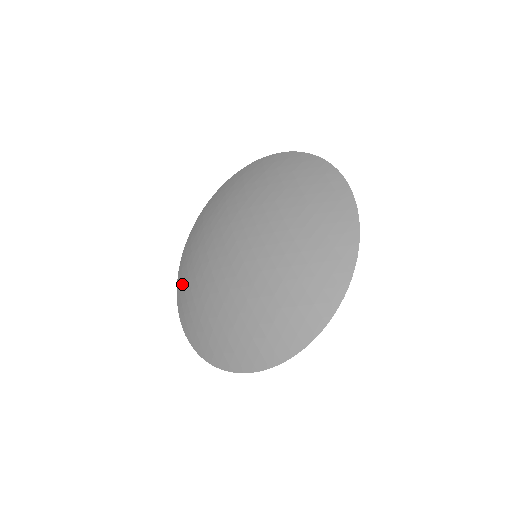
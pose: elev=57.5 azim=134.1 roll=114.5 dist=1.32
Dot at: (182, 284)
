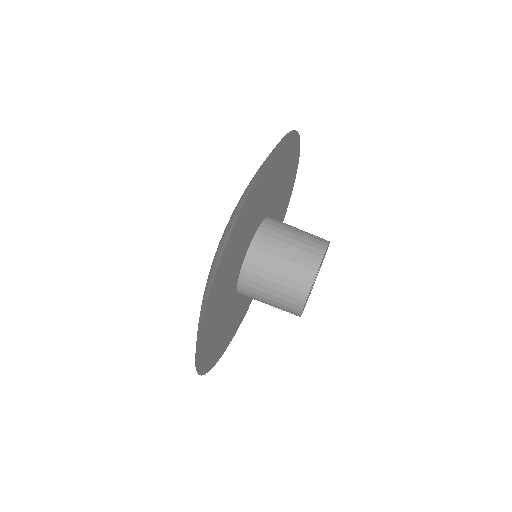
Dot at: occluded
